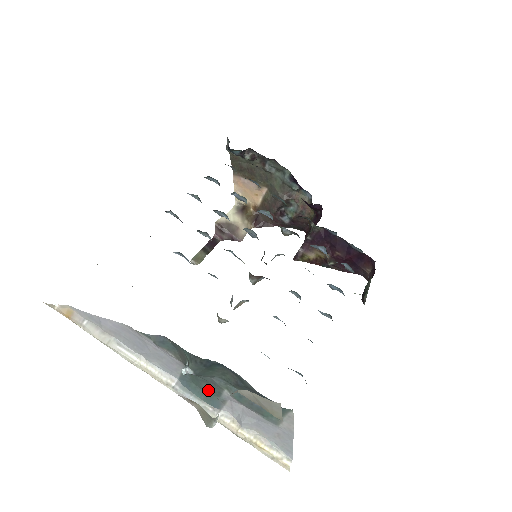
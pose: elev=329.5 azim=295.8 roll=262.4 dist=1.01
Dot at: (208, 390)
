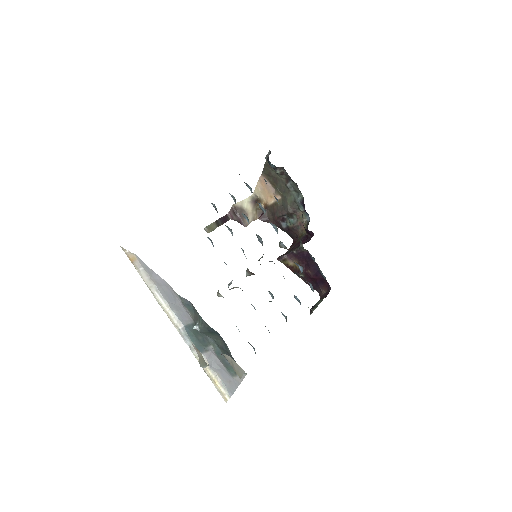
Dot at: (200, 340)
